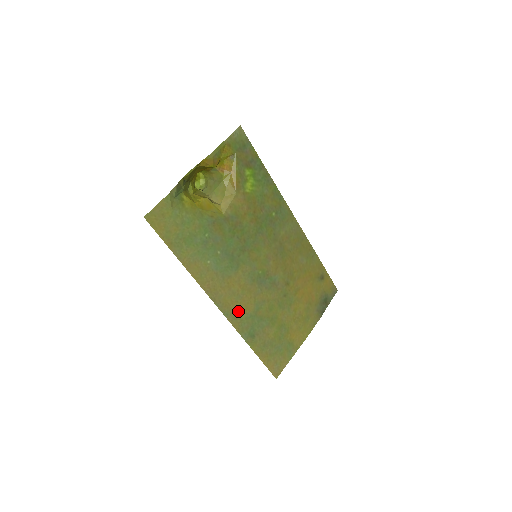
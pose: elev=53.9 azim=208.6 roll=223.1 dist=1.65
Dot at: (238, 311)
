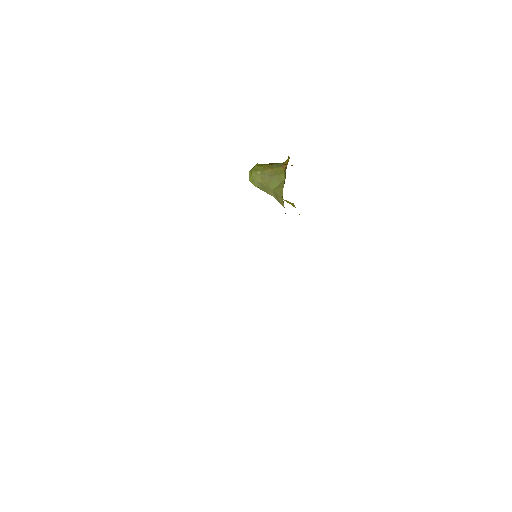
Dot at: occluded
